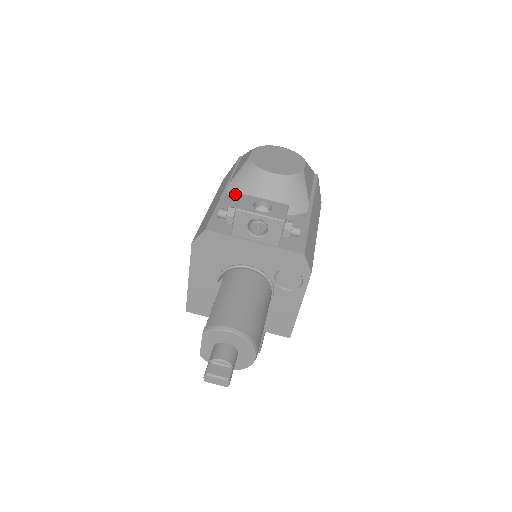
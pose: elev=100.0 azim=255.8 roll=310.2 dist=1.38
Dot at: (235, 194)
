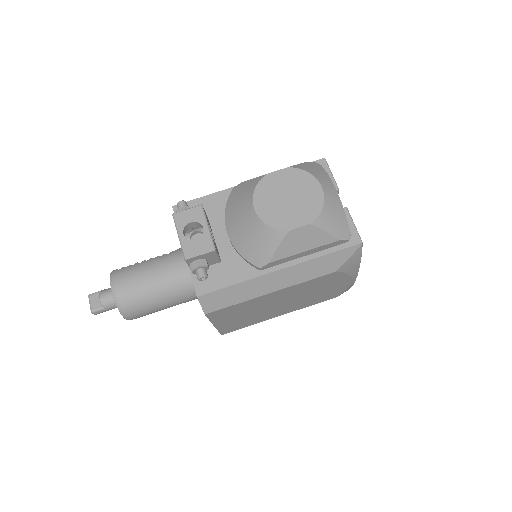
Dot at: (231, 196)
